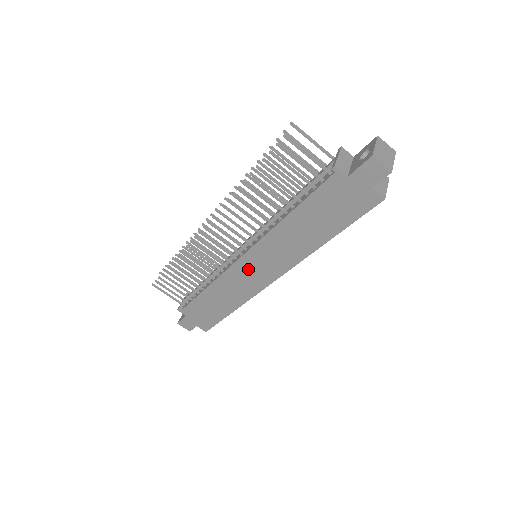
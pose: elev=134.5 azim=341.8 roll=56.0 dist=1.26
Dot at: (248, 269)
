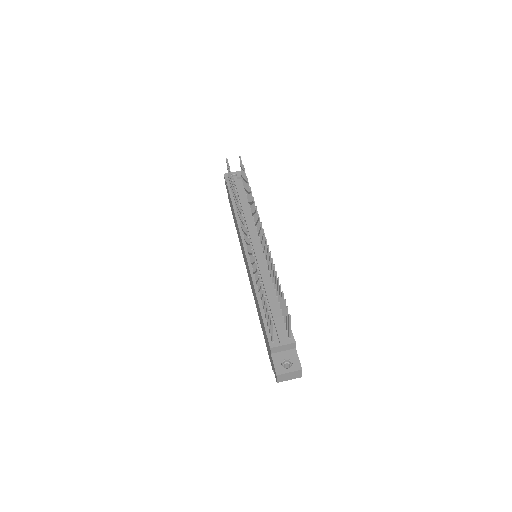
Dot at: occluded
